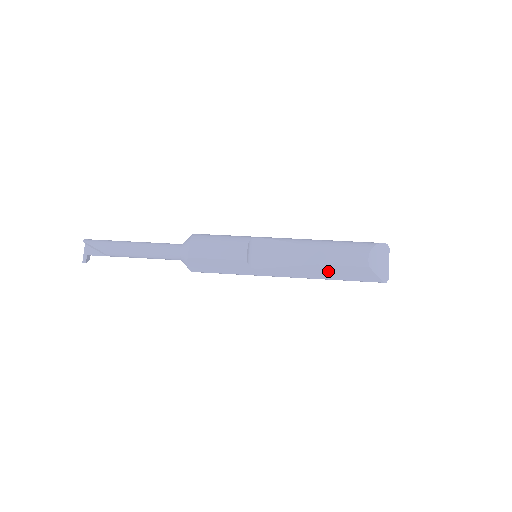
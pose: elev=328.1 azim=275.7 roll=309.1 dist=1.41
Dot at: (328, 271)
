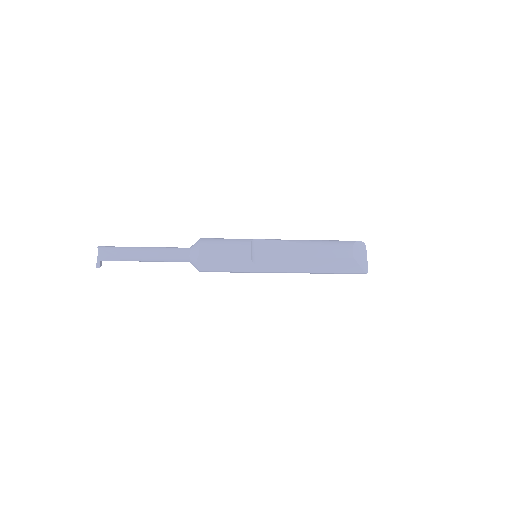
Dot at: (320, 264)
